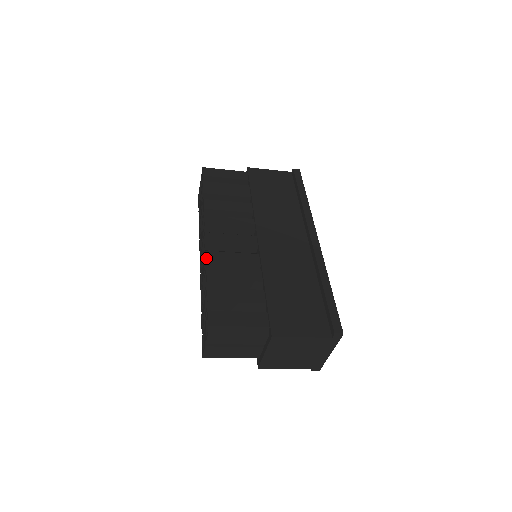
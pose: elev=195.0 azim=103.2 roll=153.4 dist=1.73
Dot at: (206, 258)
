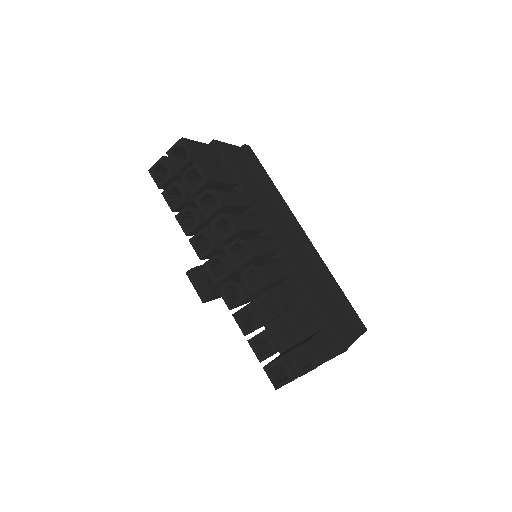
Dot at: (267, 276)
